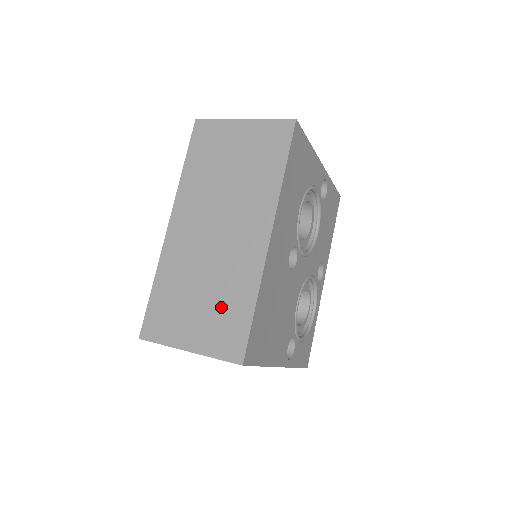
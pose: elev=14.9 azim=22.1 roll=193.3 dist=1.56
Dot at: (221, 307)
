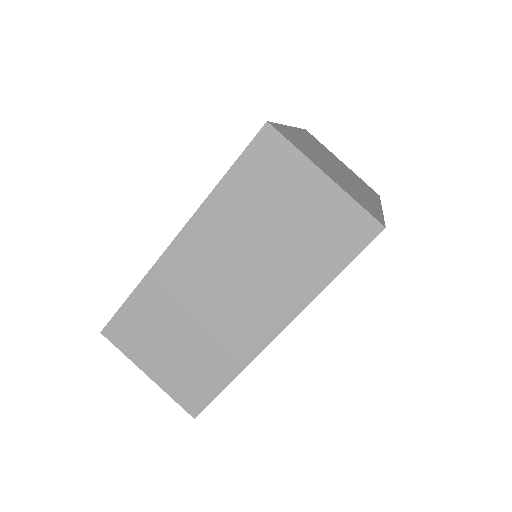
Dot at: (196, 362)
